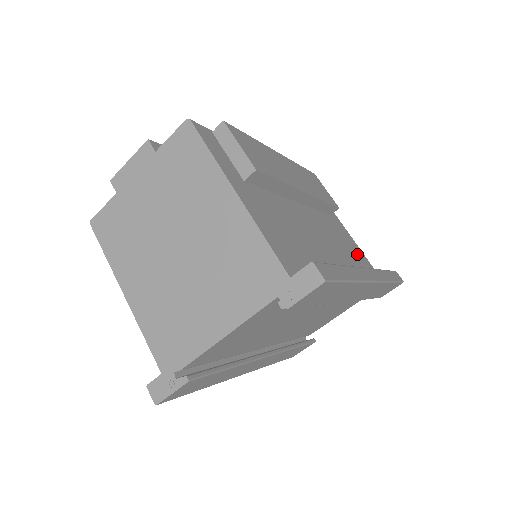
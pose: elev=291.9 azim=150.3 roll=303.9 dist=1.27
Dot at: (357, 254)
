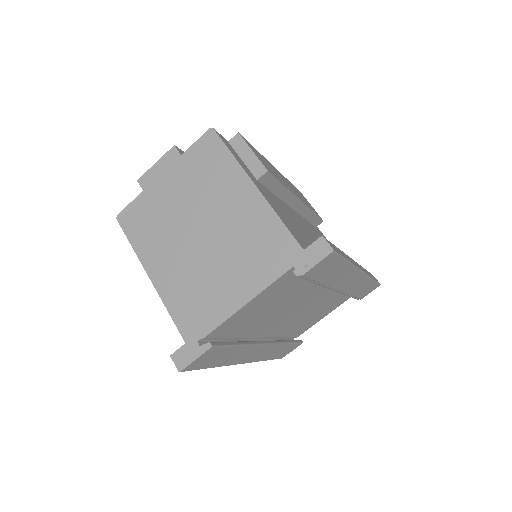
Dot at: occluded
